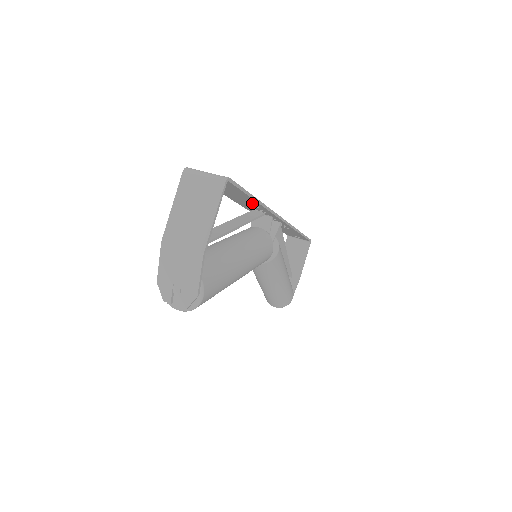
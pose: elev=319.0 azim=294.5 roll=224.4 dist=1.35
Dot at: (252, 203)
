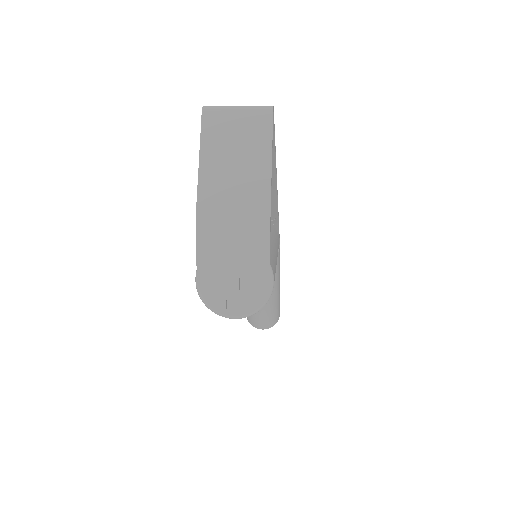
Dot at: occluded
